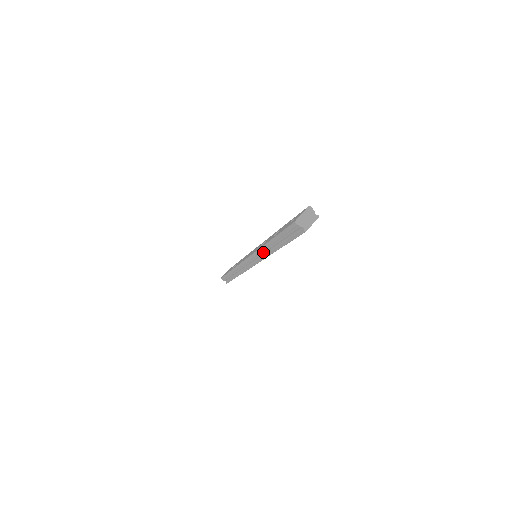
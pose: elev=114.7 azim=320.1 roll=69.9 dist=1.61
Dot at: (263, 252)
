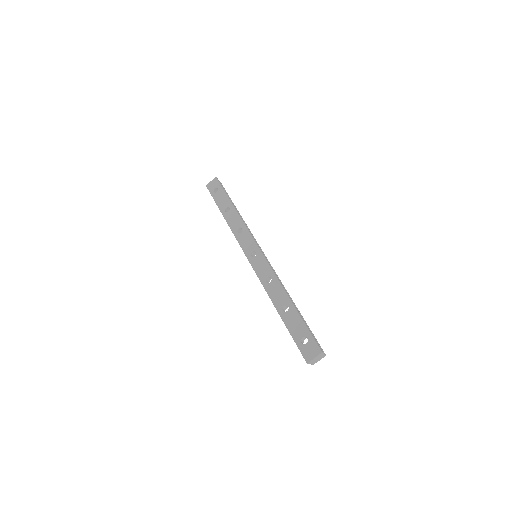
Dot at: occluded
